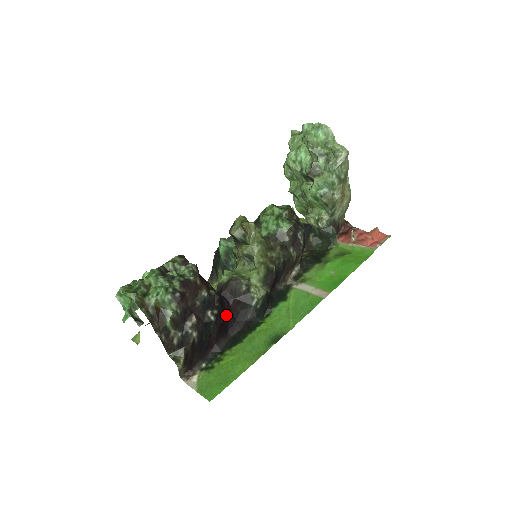
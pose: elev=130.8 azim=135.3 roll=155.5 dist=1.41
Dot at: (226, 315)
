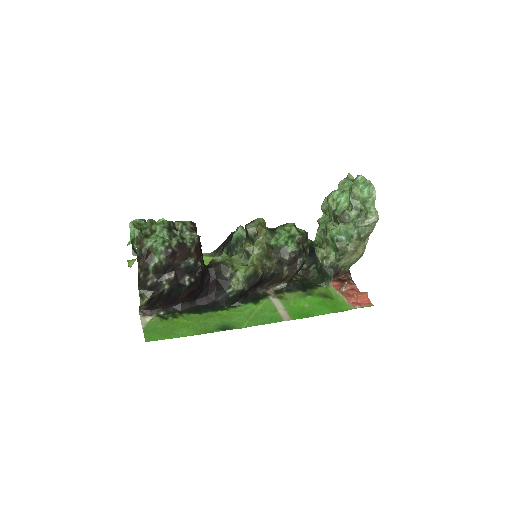
Dot at: (202, 287)
